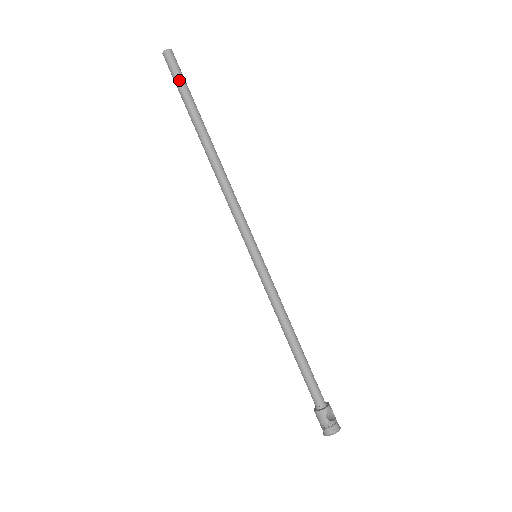
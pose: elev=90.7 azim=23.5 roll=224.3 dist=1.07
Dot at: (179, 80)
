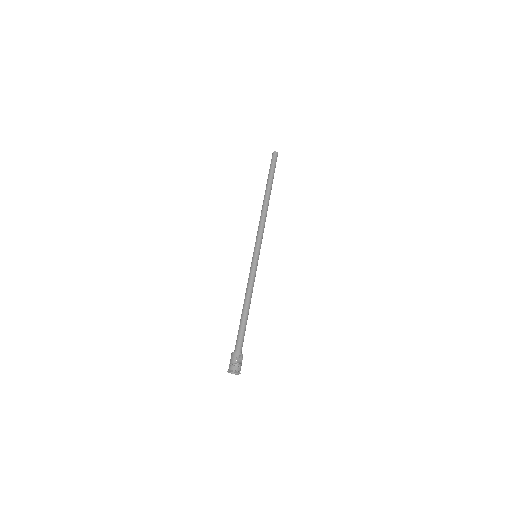
Dot at: (272, 165)
